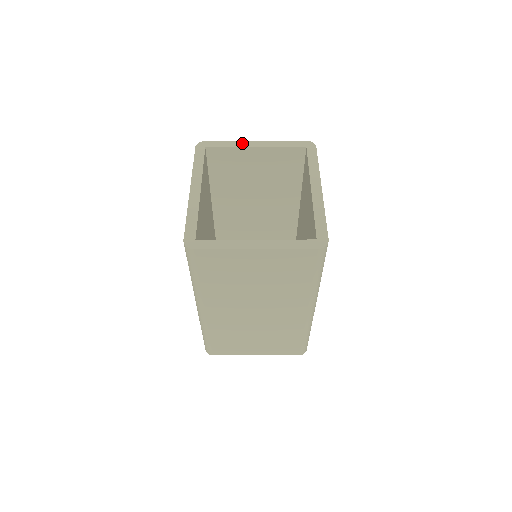
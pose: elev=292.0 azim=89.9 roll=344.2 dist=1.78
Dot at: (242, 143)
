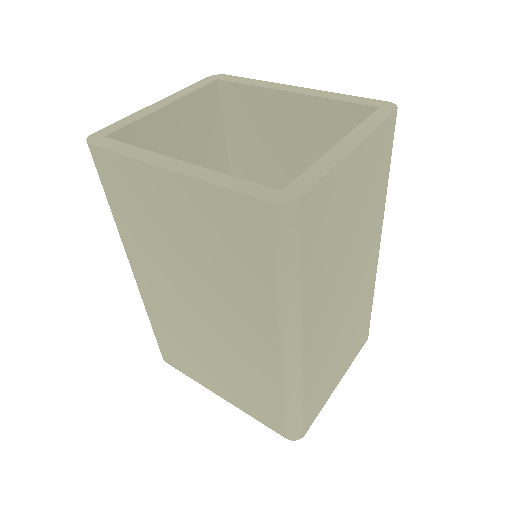
Dot at: (144, 111)
